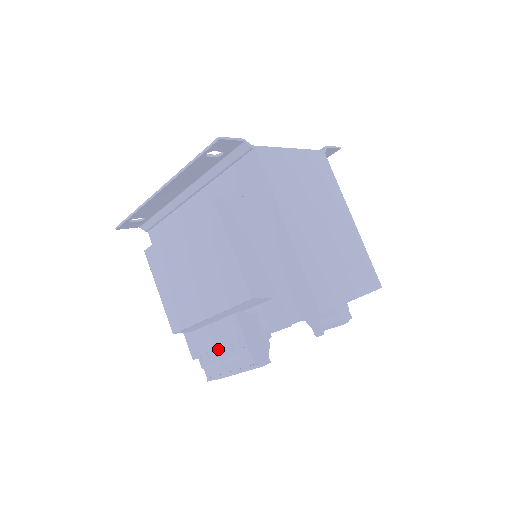
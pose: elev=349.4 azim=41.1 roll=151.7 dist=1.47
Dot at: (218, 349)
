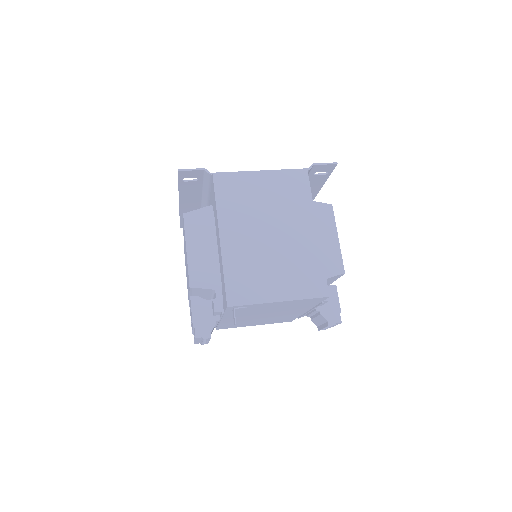
Dot at: (191, 321)
